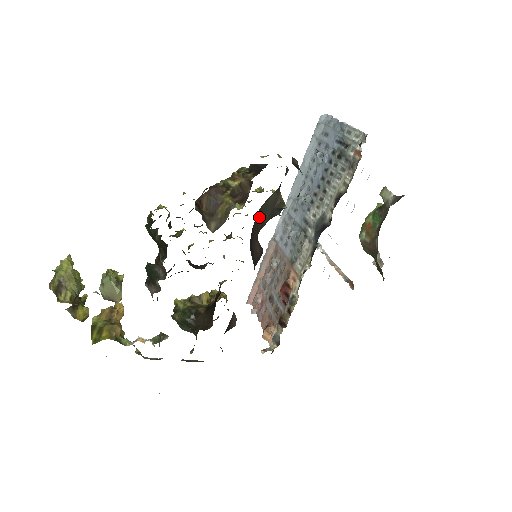
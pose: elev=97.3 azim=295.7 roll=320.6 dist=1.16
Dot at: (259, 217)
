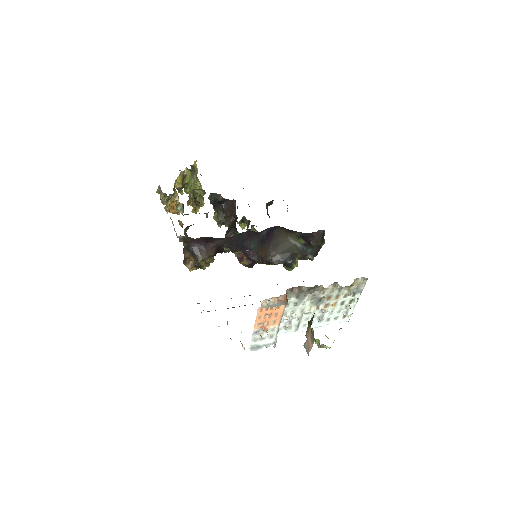
Dot at: (281, 245)
